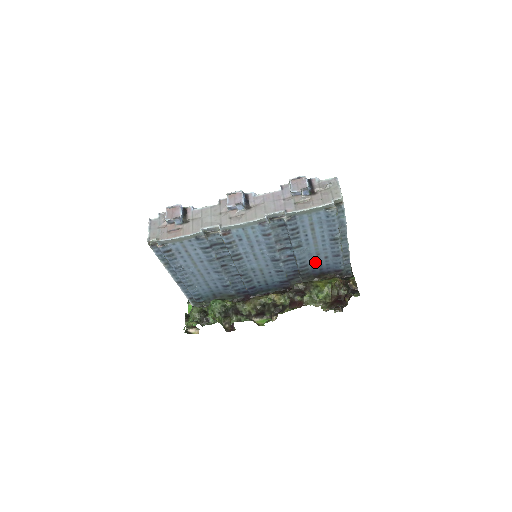
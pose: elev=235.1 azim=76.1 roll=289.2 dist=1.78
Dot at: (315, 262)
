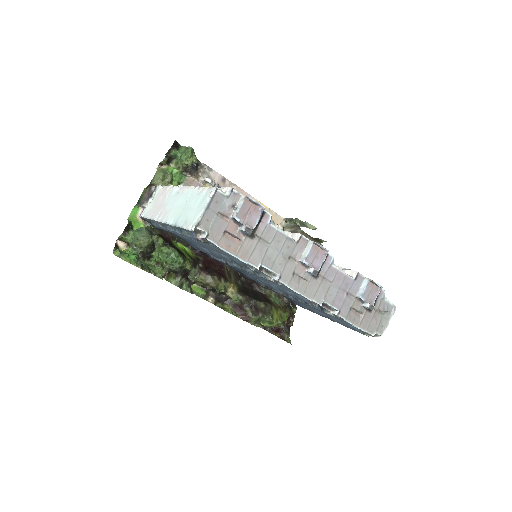
Dot at: occluded
